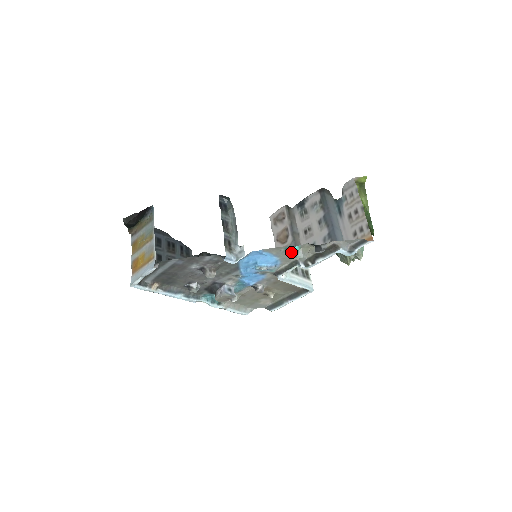
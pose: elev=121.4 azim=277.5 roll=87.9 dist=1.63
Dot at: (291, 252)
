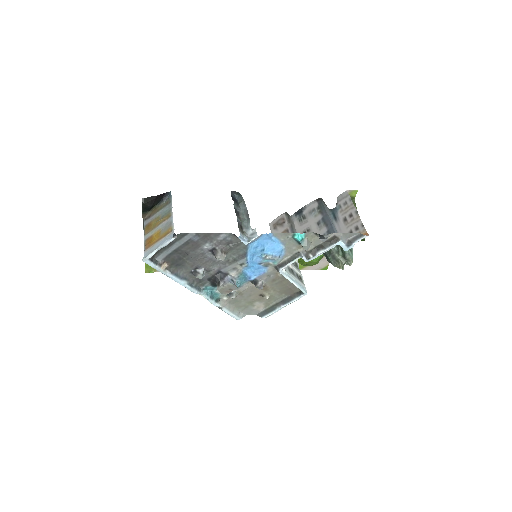
Dot at: (296, 241)
